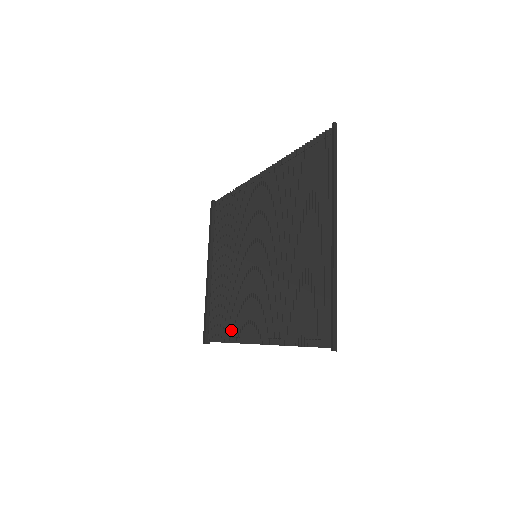
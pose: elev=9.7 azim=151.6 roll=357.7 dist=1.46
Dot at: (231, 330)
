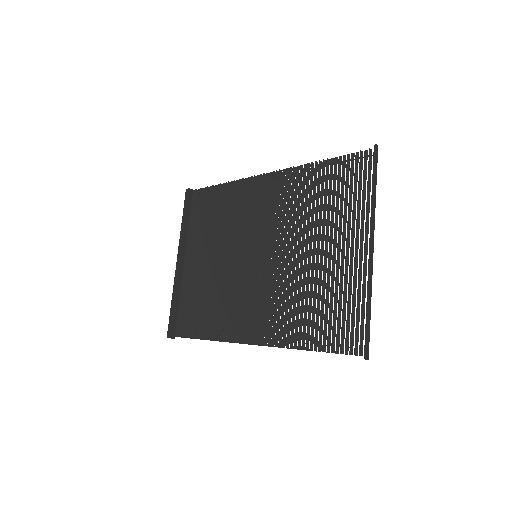
Dot at: (213, 327)
